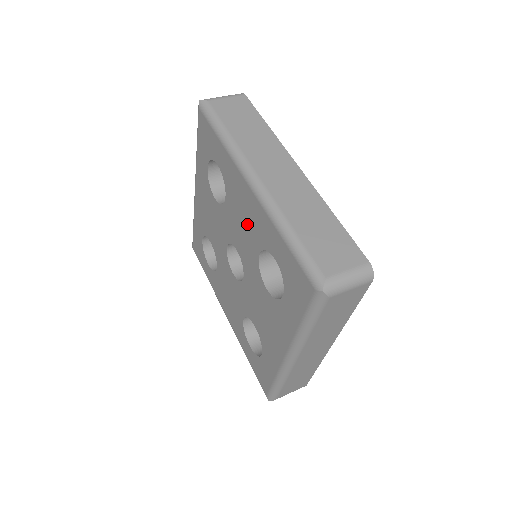
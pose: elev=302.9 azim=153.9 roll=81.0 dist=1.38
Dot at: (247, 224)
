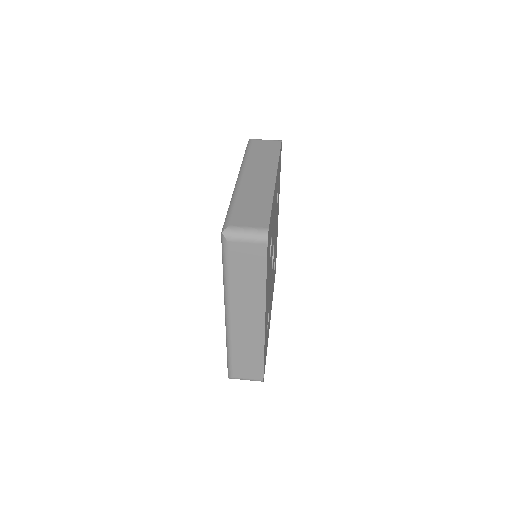
Dot at: occluded
